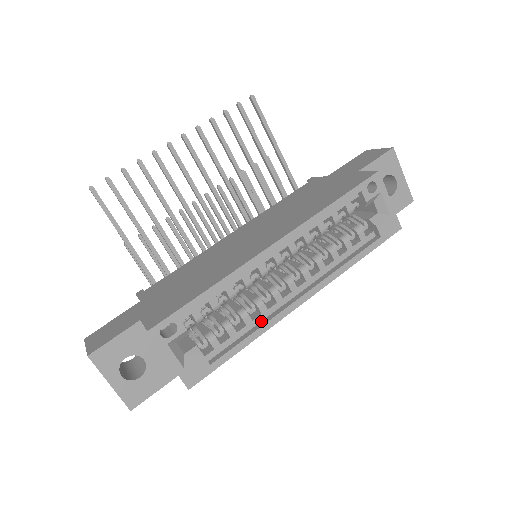
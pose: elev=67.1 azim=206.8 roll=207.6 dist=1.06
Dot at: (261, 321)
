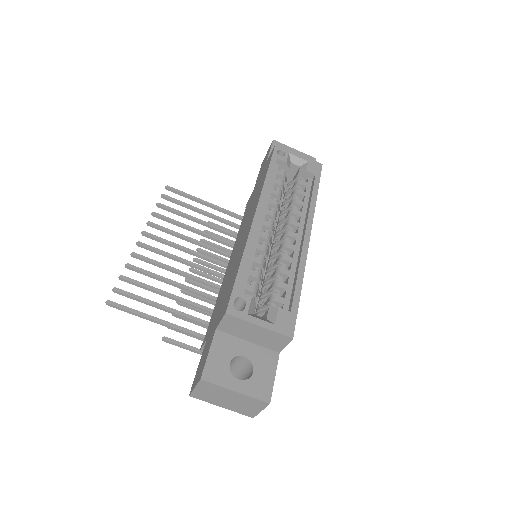
Dot at: (296, 267)
